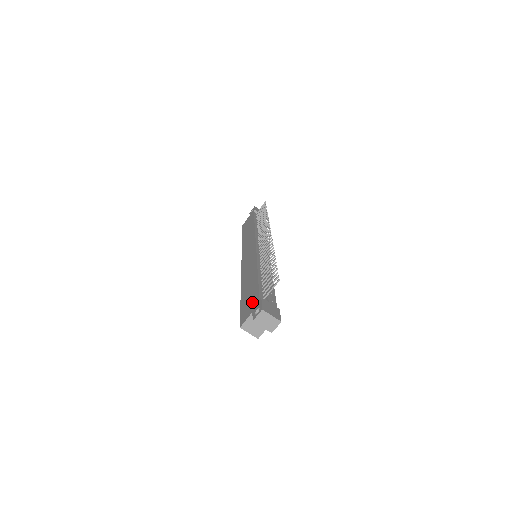
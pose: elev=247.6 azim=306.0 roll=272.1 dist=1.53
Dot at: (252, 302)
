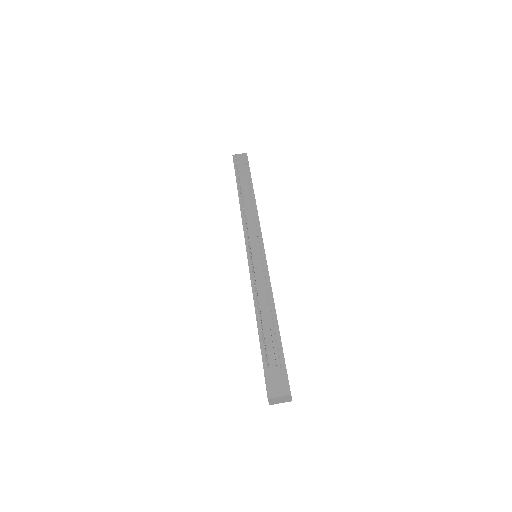
Dot at: occluded
